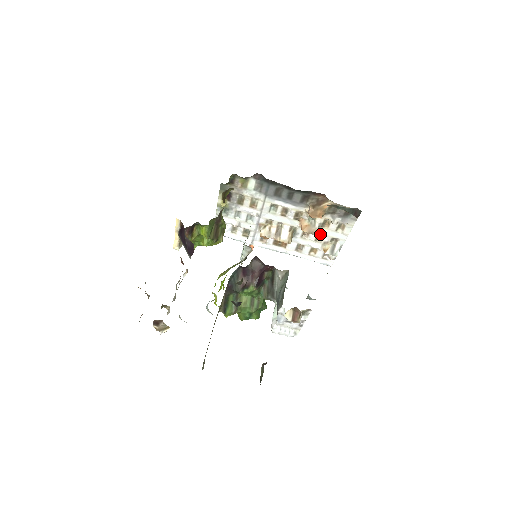
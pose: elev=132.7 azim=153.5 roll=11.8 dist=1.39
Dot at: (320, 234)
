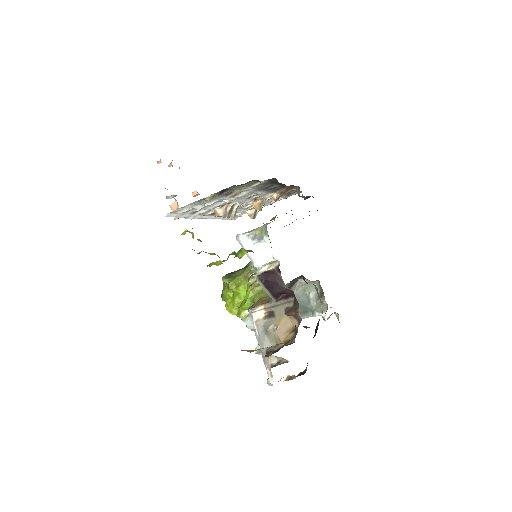
Dot at: occluded
